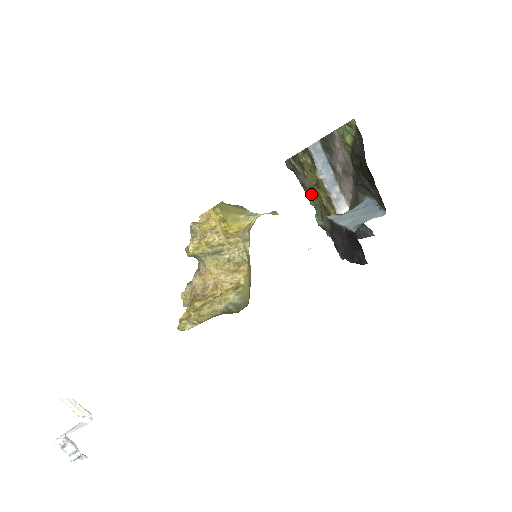
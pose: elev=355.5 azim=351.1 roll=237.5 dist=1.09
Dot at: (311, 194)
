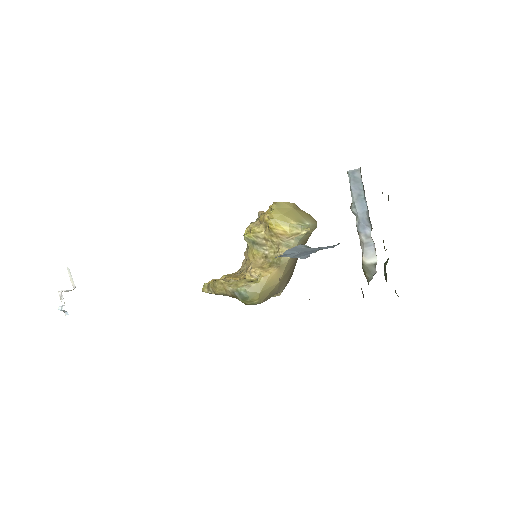
Dot at: occluded
